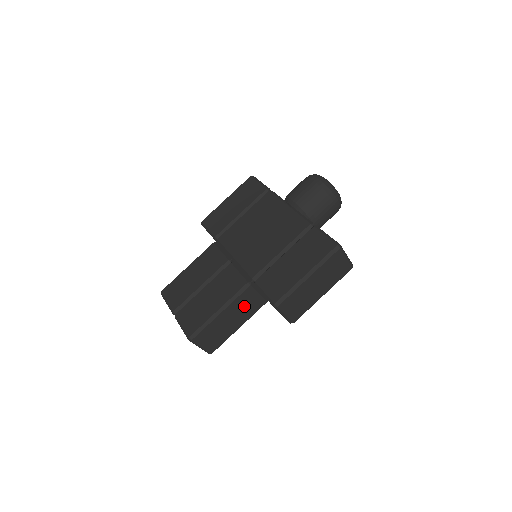
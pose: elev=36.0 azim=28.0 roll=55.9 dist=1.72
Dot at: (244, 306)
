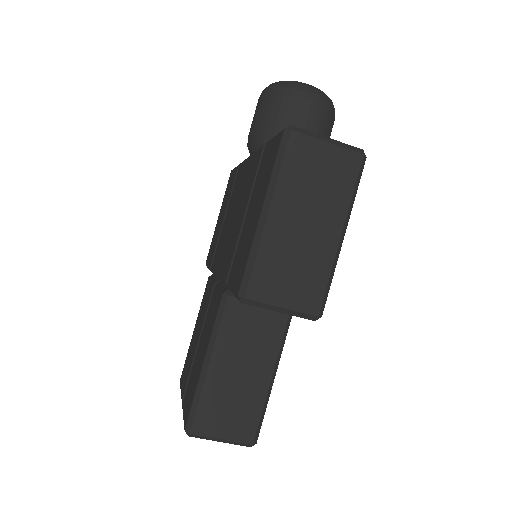
Dot at: (247, 336)
